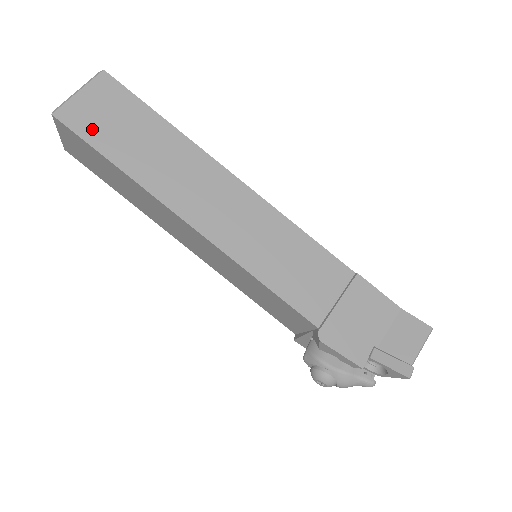
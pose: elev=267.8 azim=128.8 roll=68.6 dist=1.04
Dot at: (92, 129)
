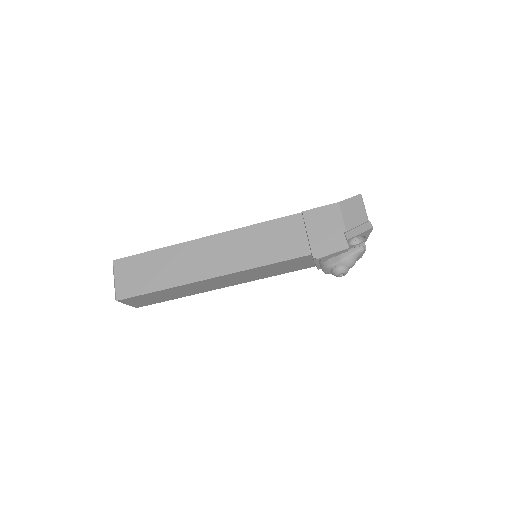
Dot at: (136, 288)
